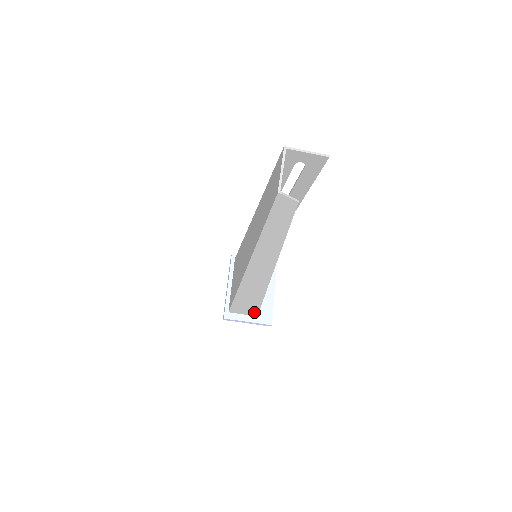
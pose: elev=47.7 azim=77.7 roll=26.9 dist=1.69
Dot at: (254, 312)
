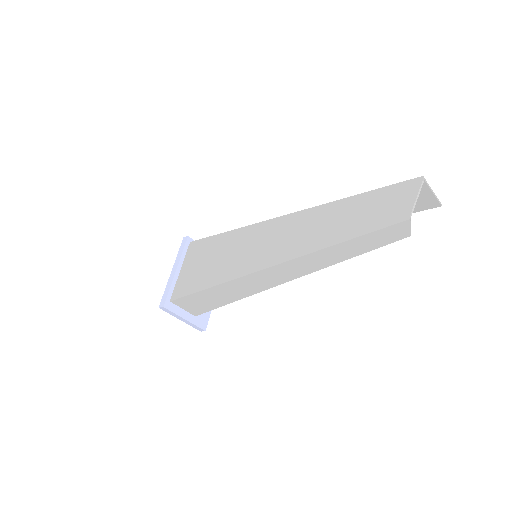
Dot at: (199, 311)
